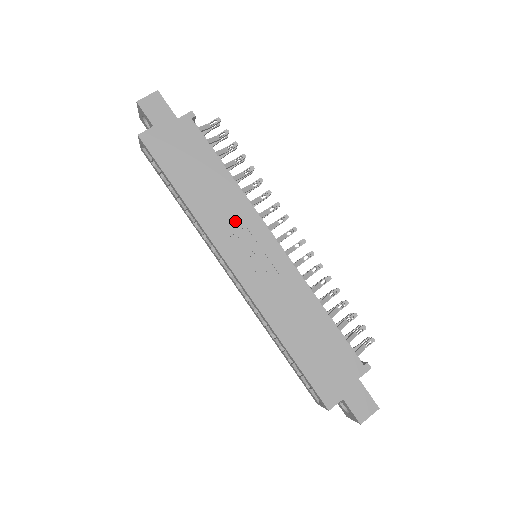
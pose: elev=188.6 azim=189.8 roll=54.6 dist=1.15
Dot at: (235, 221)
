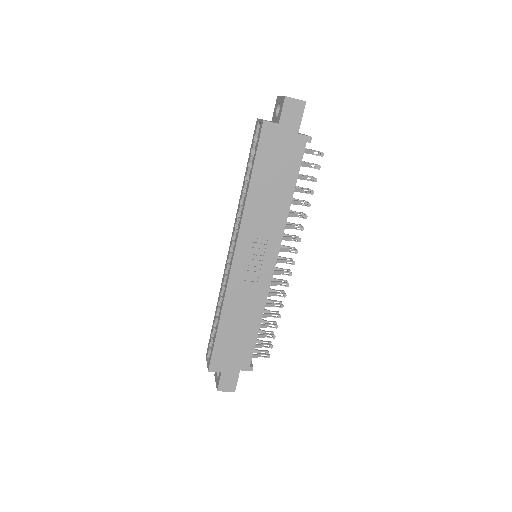
Dot at: (265, 230)
